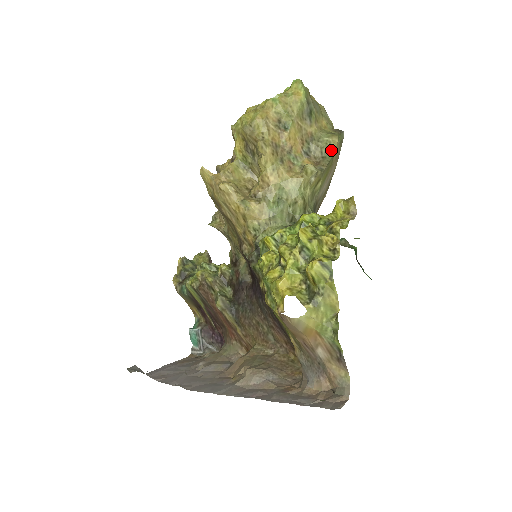
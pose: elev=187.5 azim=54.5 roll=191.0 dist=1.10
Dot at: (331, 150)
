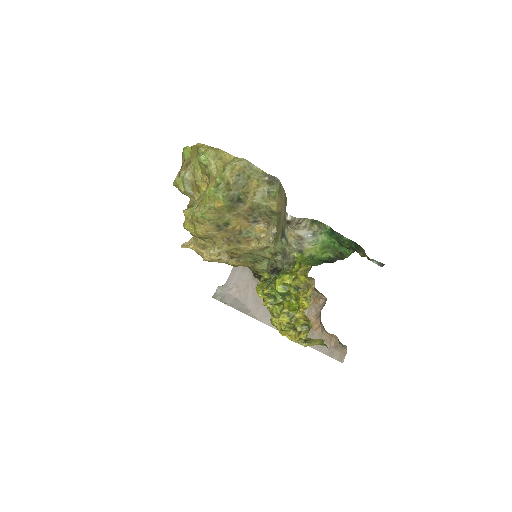
Dot at: (274, 212)
